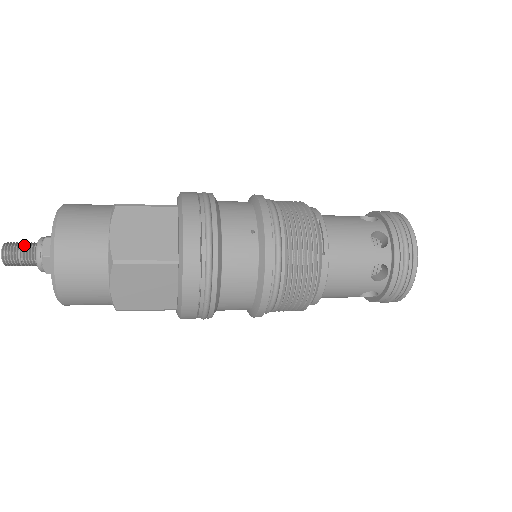
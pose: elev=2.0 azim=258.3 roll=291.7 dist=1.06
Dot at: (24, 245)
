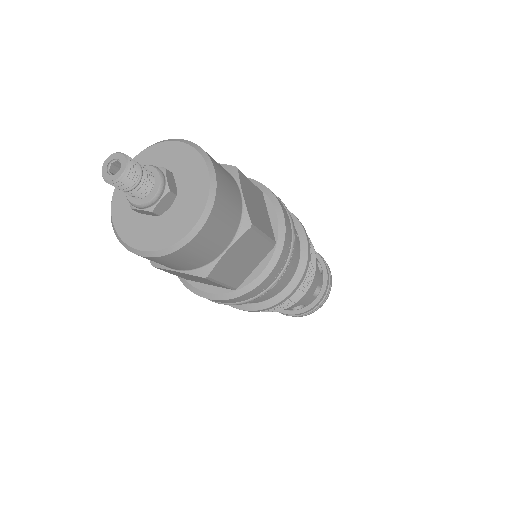
Dot at: (142, 166)
